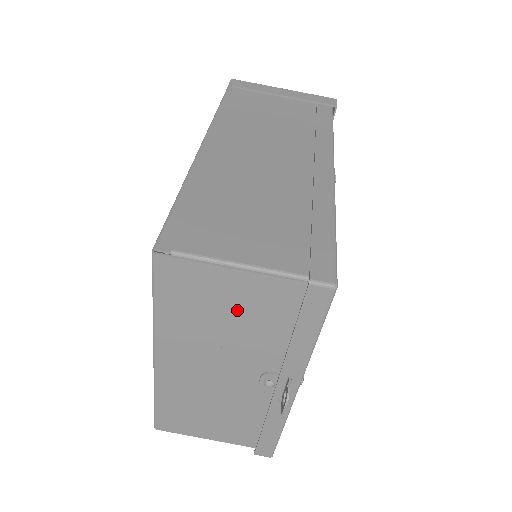
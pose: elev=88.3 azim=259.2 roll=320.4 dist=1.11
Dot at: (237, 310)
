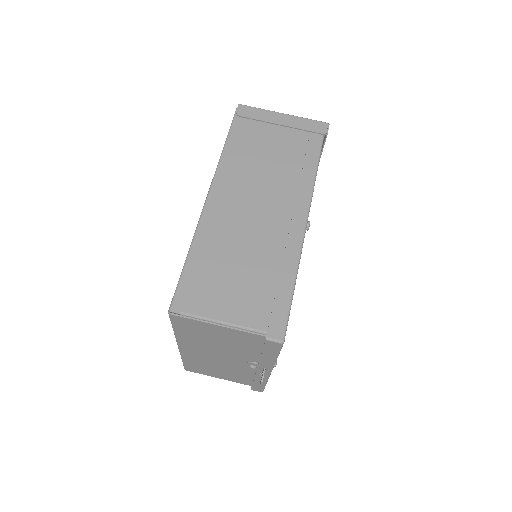
Dot at: (225, 339)
